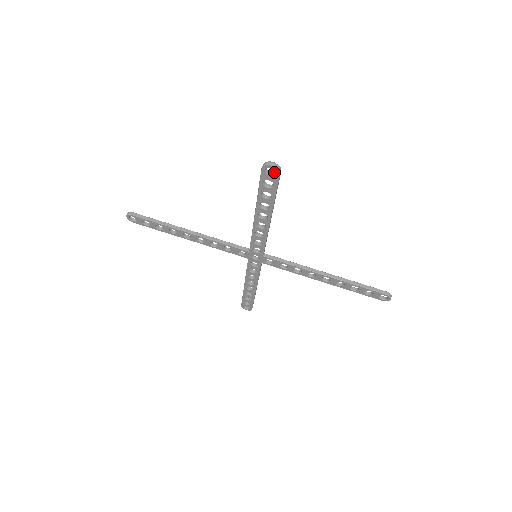
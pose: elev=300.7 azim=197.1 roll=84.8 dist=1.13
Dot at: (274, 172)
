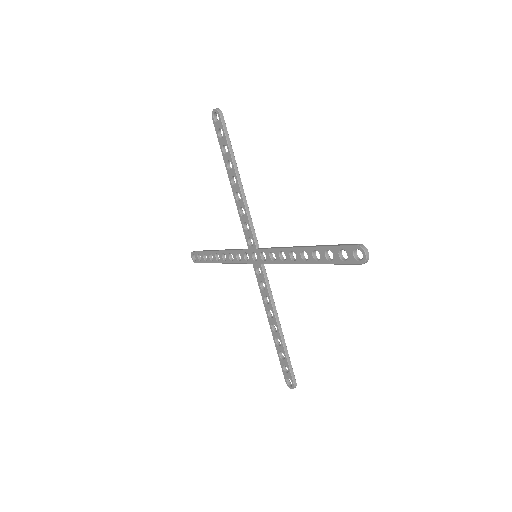
Dot at: (221, 119)
